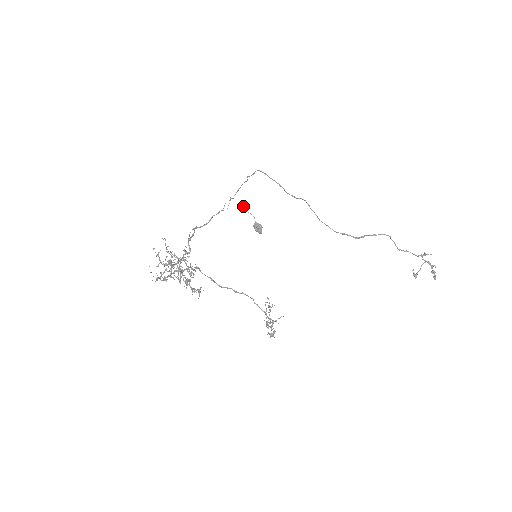
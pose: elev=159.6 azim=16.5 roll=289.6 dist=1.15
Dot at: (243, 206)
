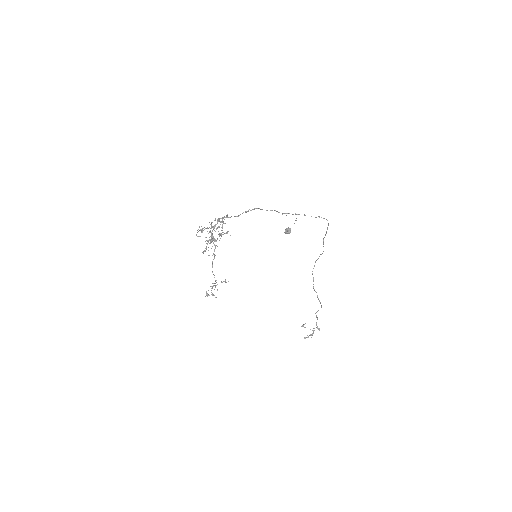
Dot at: occluded
